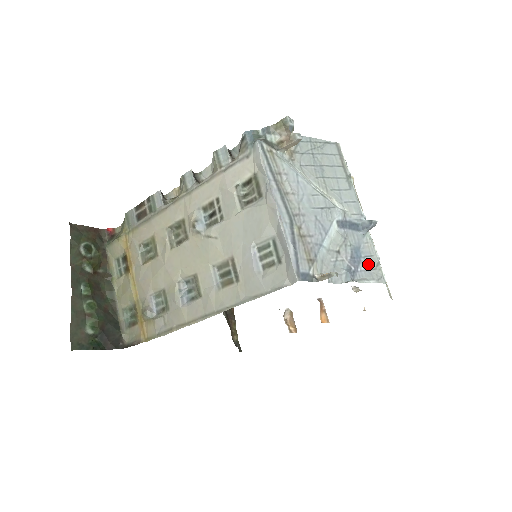
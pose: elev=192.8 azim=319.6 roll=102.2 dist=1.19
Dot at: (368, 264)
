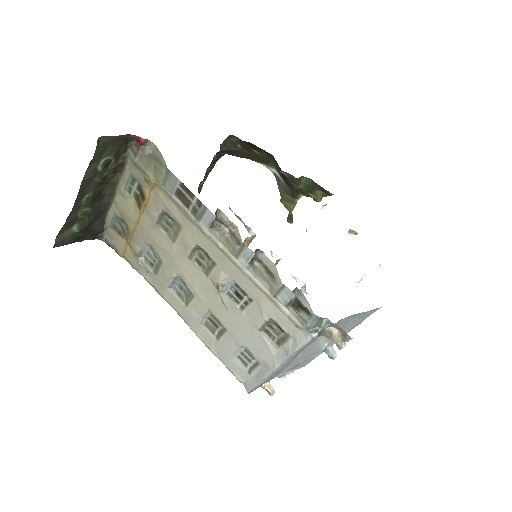
Dot at: (305, 363)
